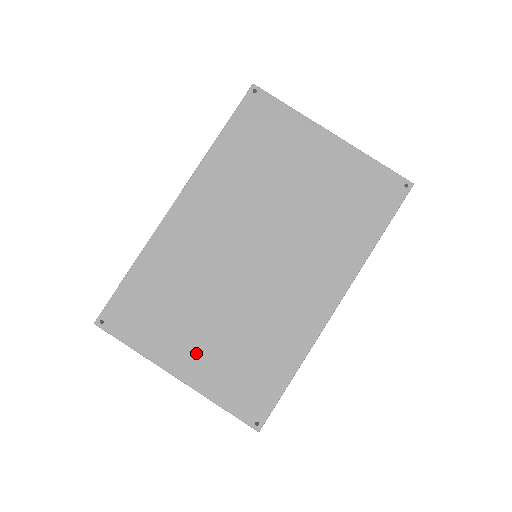
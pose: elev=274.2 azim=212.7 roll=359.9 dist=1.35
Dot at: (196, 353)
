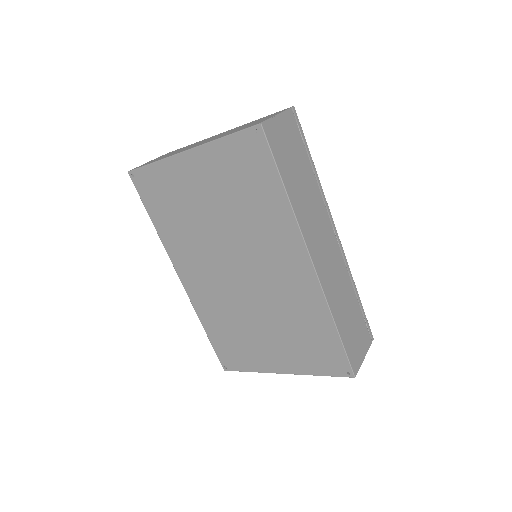
Dot at: (277, 354)
